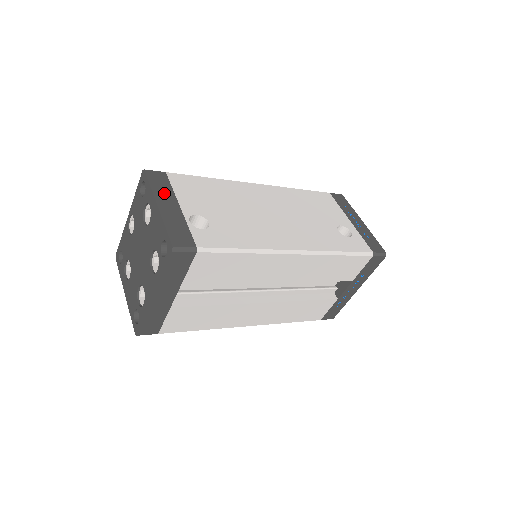
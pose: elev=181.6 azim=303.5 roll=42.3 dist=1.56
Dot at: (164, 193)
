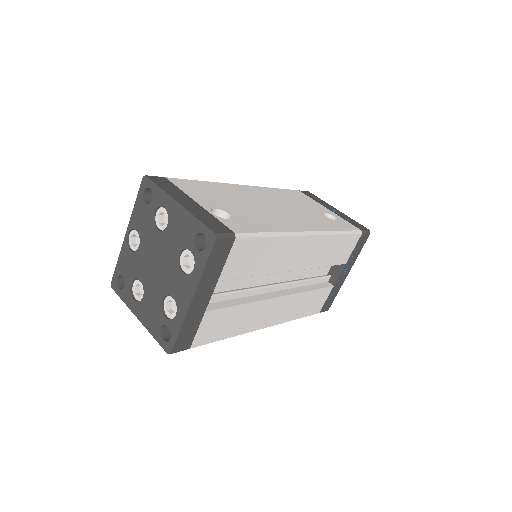
Dot at: (176, 193)
